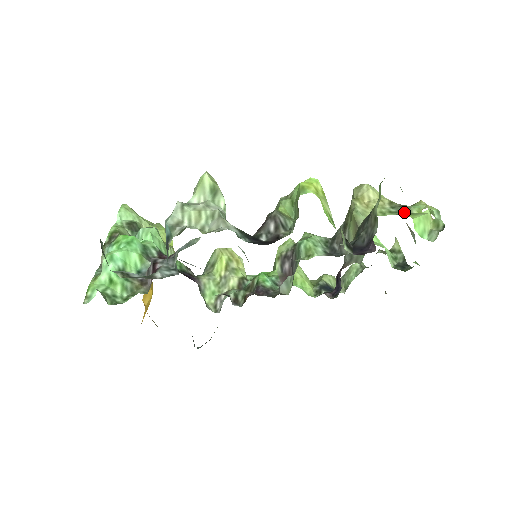
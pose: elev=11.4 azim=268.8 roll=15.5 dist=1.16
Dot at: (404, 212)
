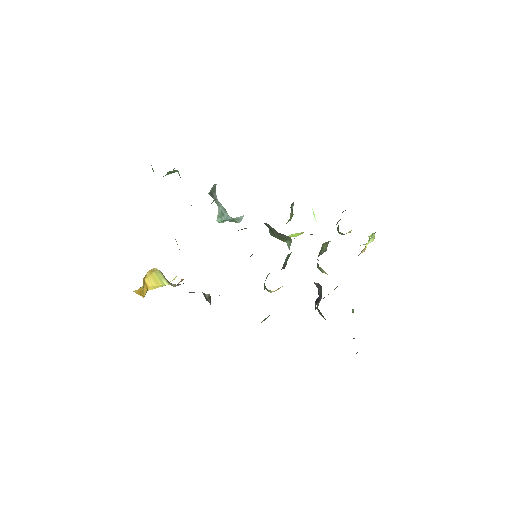
Dot at: occluded
